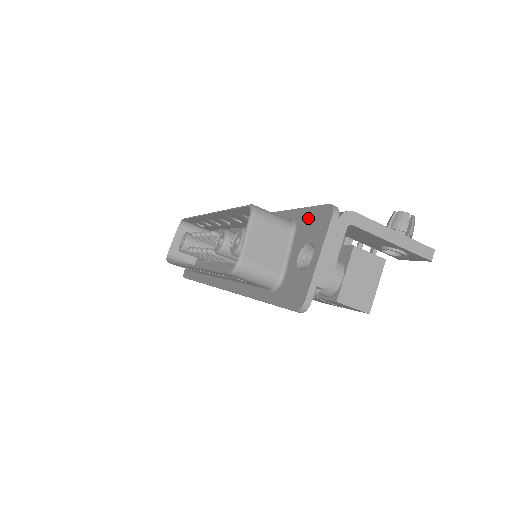
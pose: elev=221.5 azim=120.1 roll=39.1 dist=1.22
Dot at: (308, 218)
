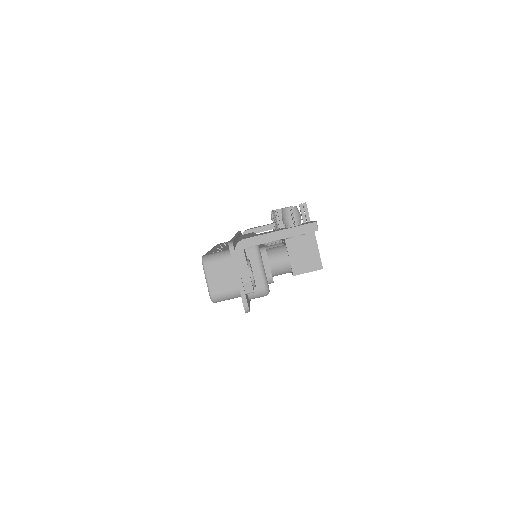
Dot at: occluded
